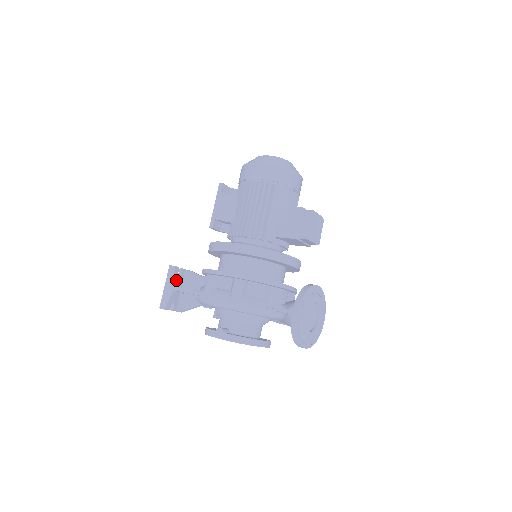
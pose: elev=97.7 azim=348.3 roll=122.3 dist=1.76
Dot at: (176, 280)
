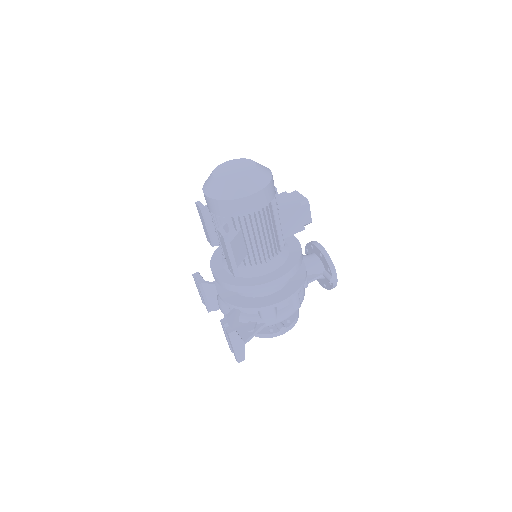
Dot at: (240, 337)
